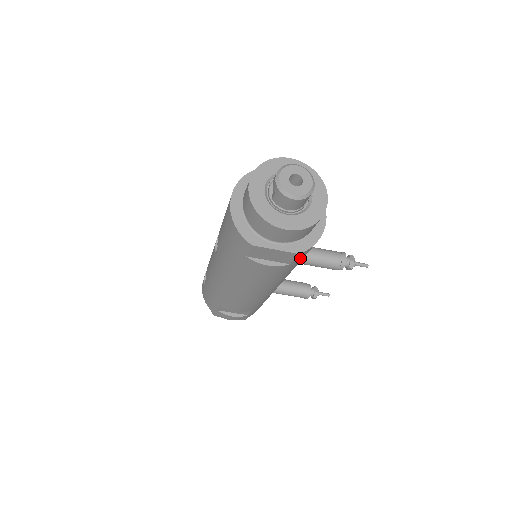
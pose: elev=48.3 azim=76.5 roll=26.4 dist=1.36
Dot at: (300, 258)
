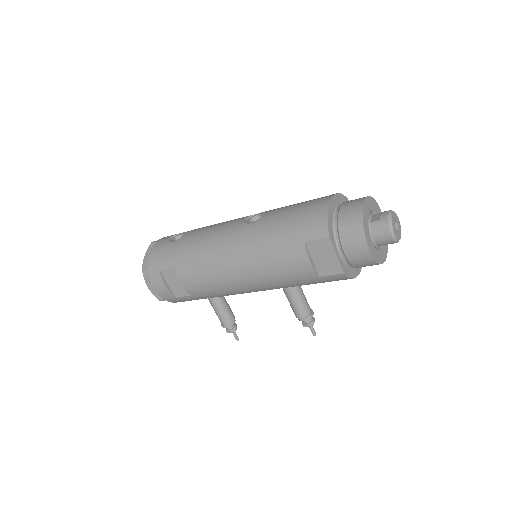
Dot at: (328, 279)
